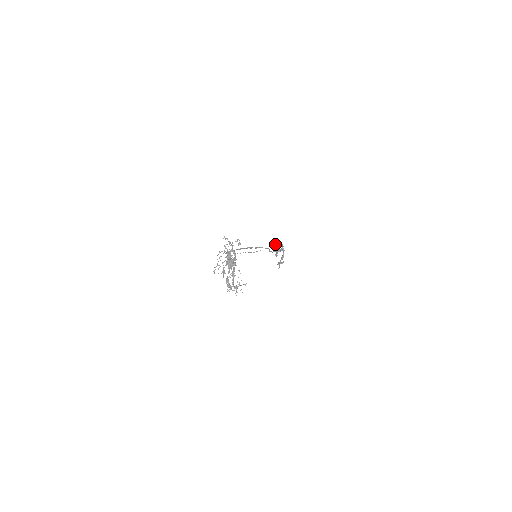
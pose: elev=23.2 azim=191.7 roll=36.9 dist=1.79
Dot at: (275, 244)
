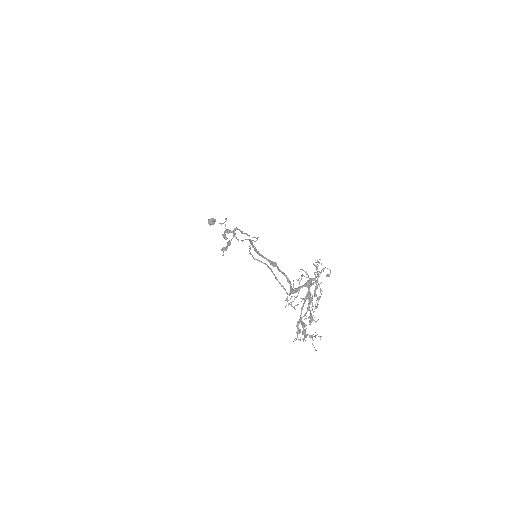
Dot at: occluded
